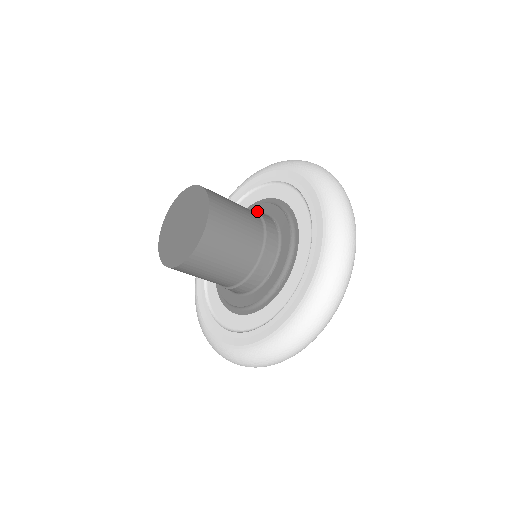
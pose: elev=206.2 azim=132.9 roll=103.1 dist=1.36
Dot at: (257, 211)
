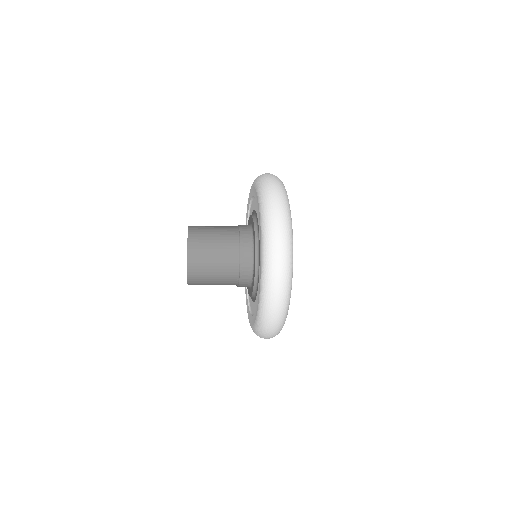
Dot at: (240, 234)
